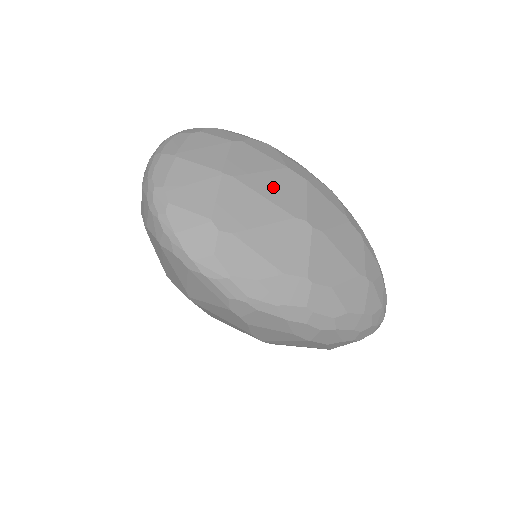
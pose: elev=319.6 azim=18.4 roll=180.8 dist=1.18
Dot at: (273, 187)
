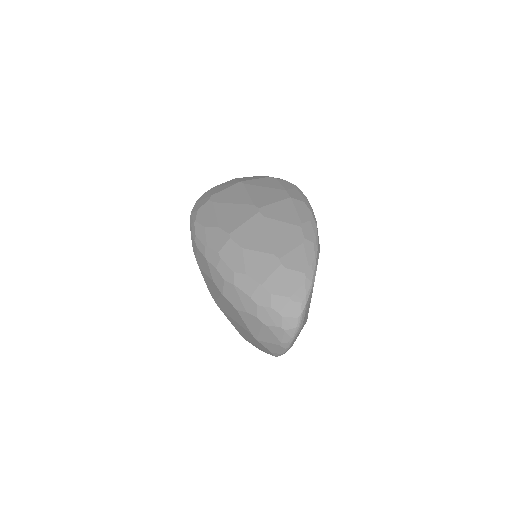
Dot at: (261, 193)
